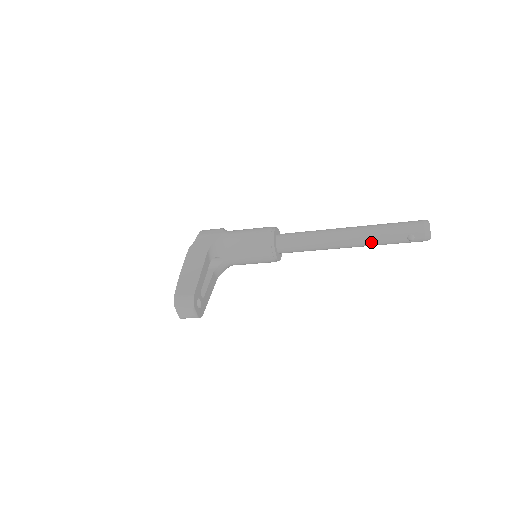
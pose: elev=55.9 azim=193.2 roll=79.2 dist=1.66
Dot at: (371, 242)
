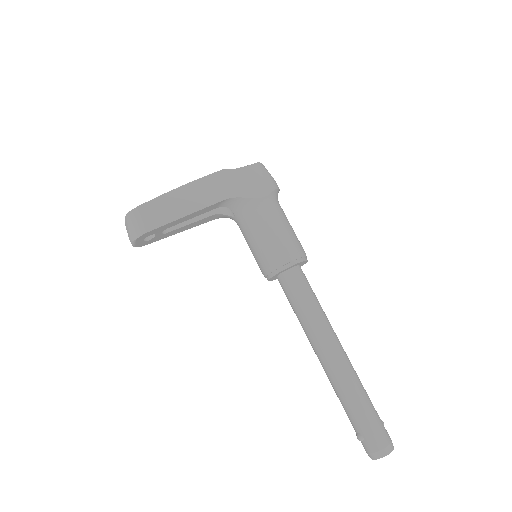
Dot at: (335, 389)
